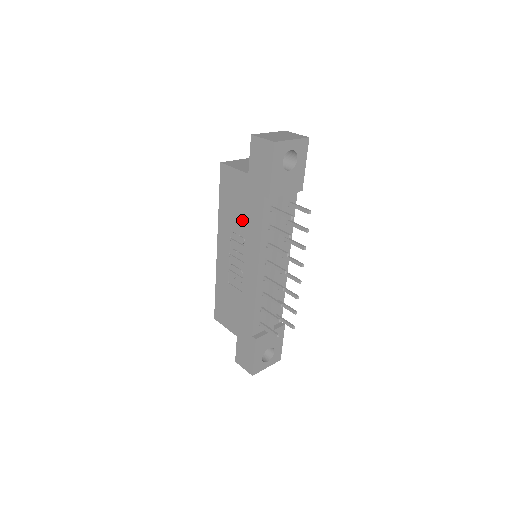
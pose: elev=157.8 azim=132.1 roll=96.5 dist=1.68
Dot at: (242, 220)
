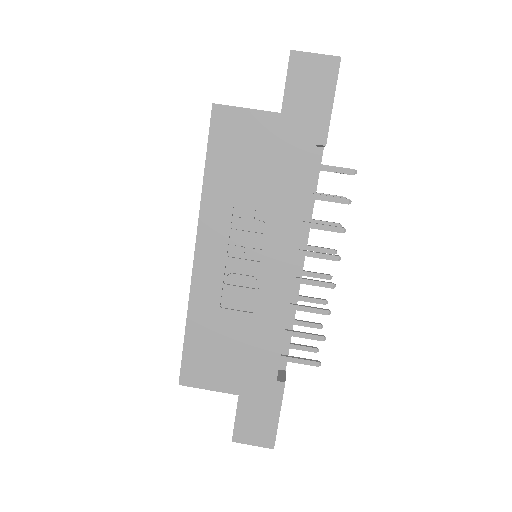
Dot at: (262, 191)
